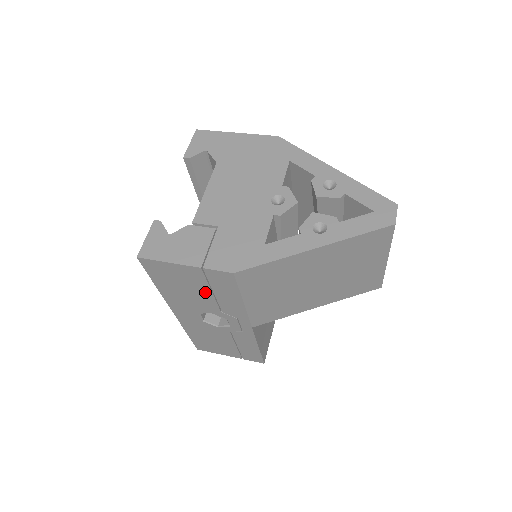
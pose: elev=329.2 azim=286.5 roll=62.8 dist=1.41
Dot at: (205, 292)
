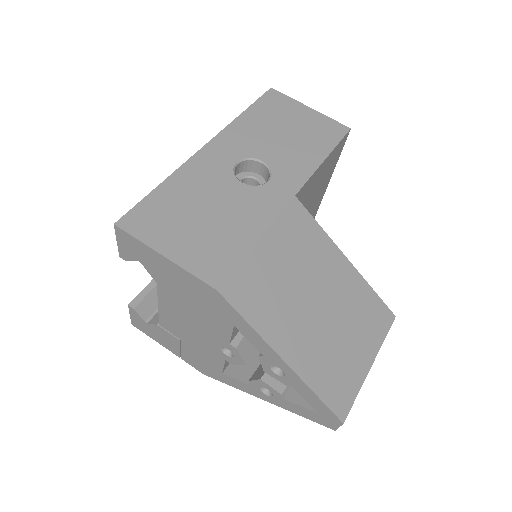
Dot at: occluded
